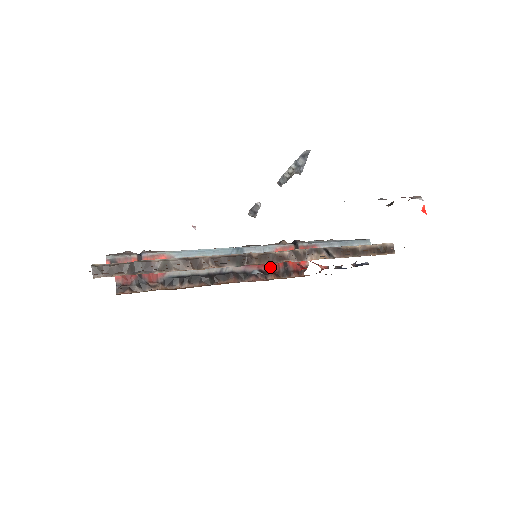
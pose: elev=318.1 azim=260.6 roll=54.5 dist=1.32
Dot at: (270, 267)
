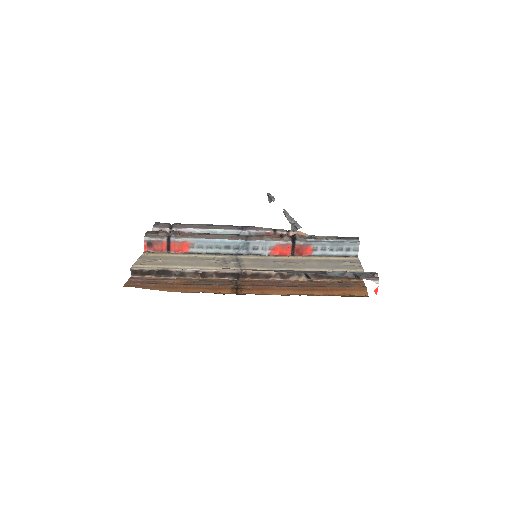
Dot at: occluded
